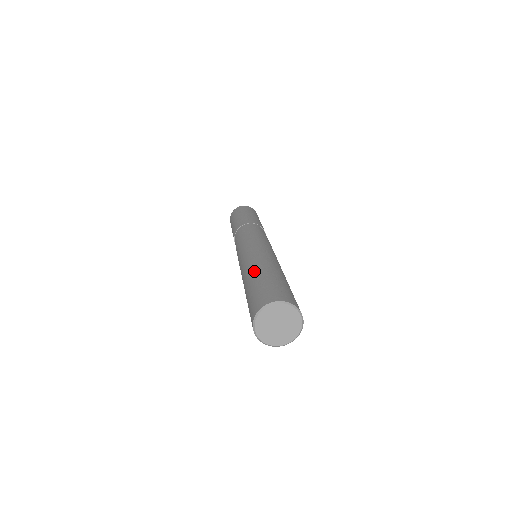
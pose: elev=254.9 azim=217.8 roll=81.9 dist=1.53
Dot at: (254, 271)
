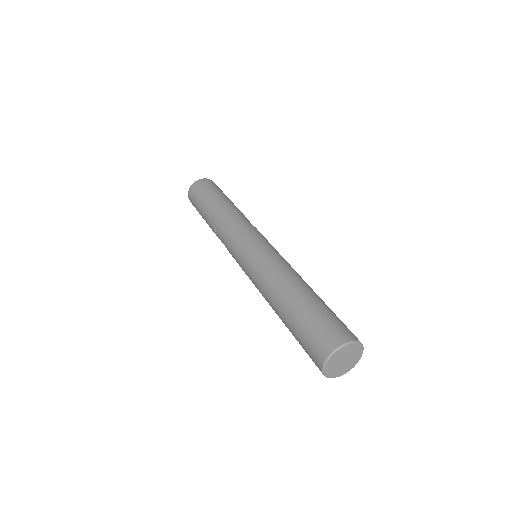
Dot at: (297, 290)
